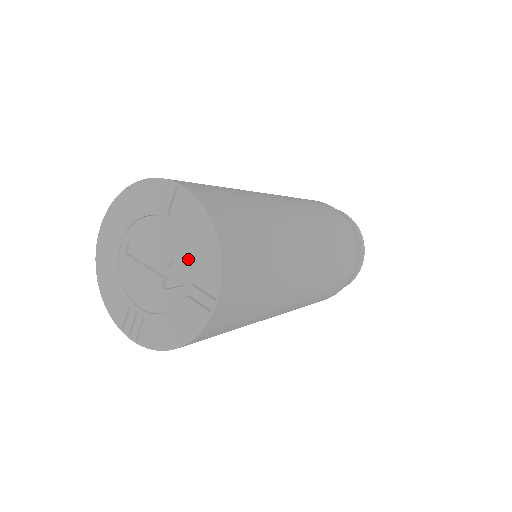
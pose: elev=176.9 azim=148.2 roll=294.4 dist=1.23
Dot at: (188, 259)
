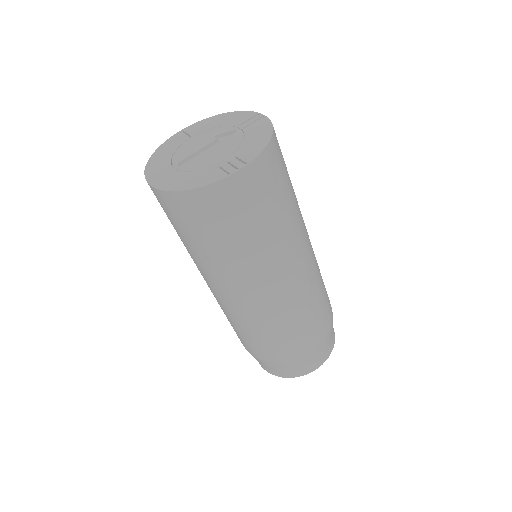
Dot at: (224, 127)
